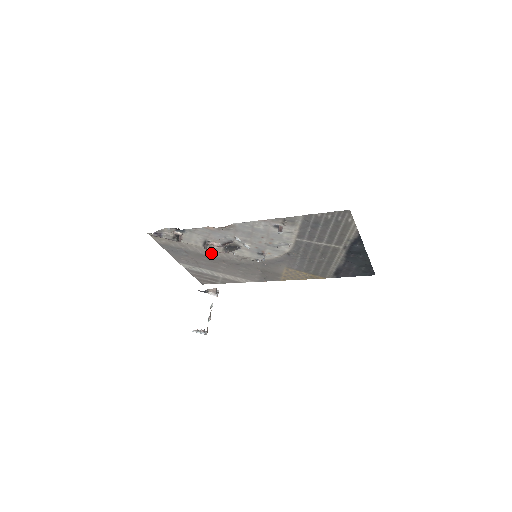
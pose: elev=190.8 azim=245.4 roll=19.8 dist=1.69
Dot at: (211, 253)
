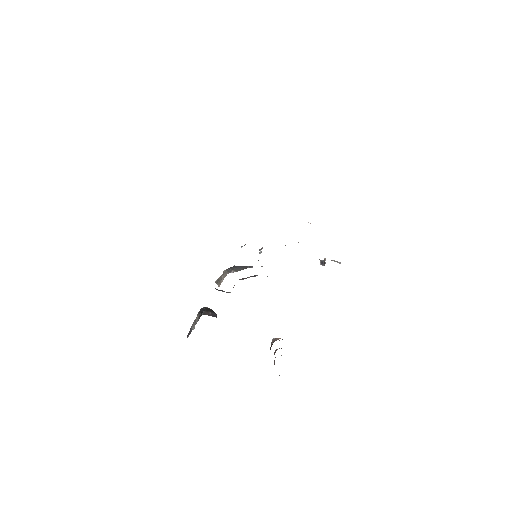
Dot at: occluded
